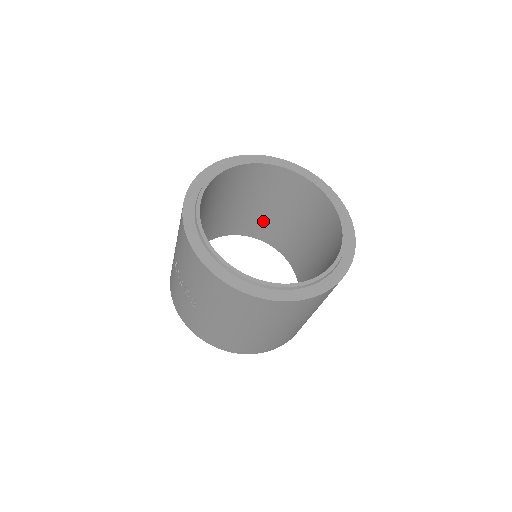
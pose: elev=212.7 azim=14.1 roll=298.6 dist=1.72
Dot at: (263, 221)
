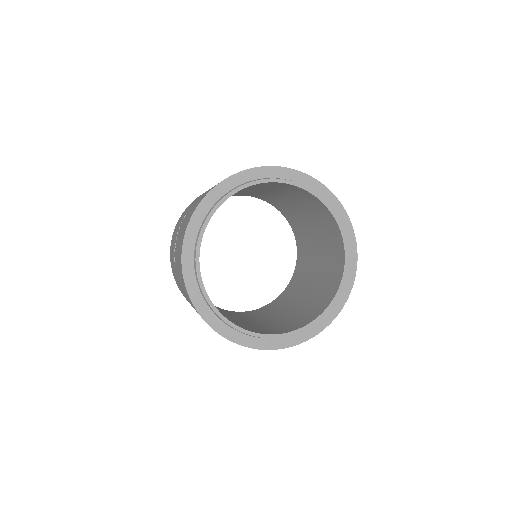
Dot at: (298, 219)
